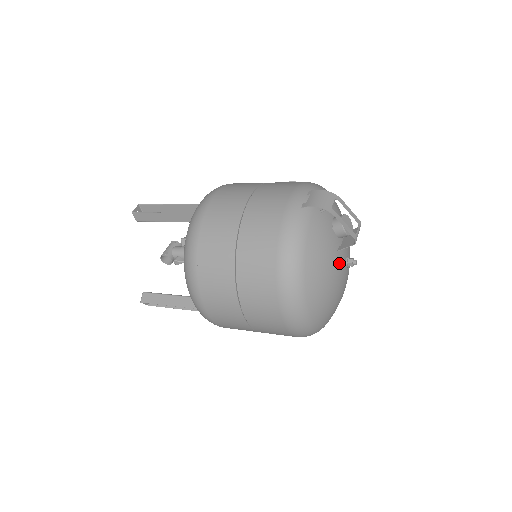
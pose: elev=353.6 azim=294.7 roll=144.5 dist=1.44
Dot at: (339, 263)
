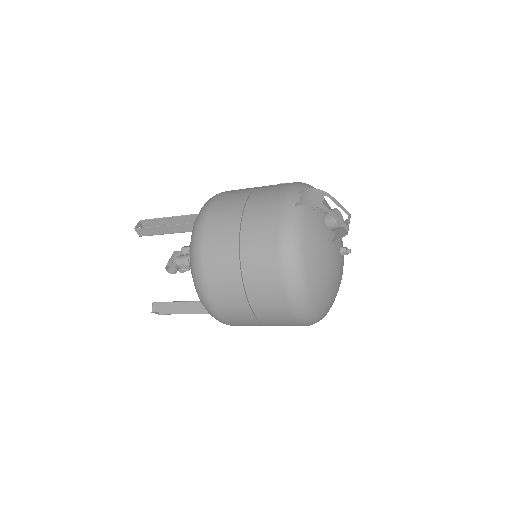
Dot at: (335, 253)
